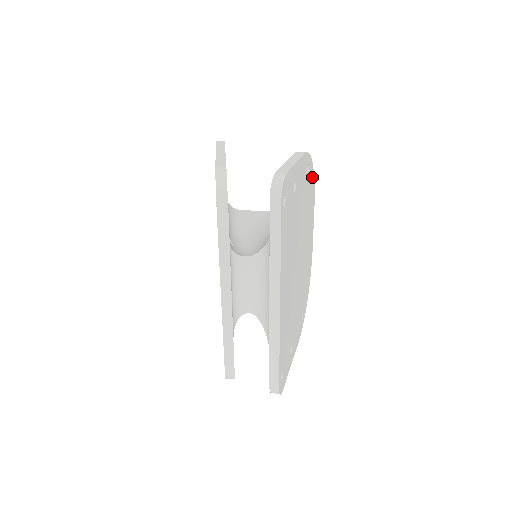
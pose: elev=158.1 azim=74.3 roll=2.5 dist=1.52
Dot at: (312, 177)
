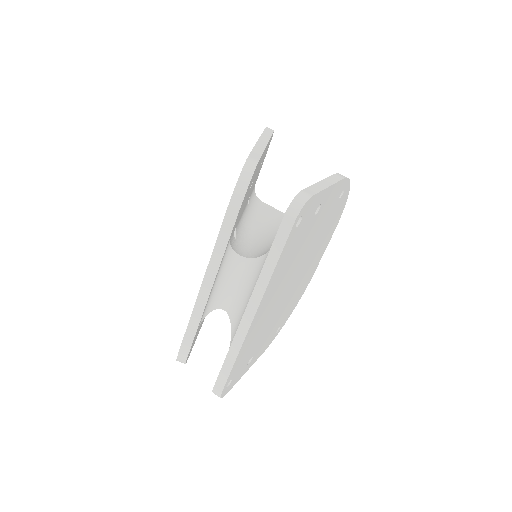
Dot at: (344, 202)
